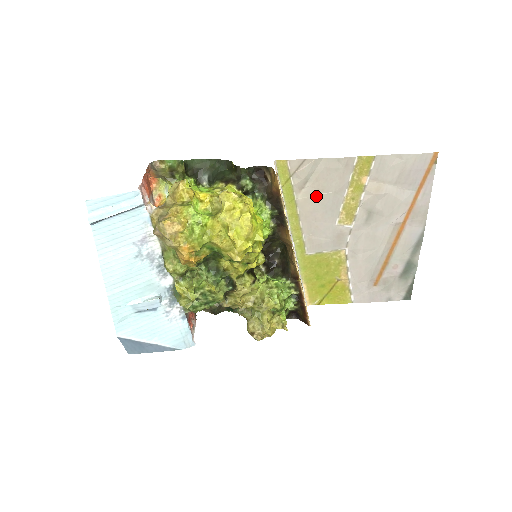
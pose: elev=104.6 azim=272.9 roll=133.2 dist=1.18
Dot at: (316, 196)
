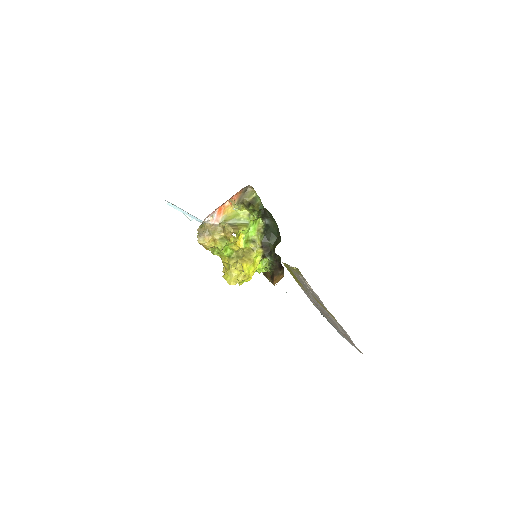
Dot at: (306, 286)
